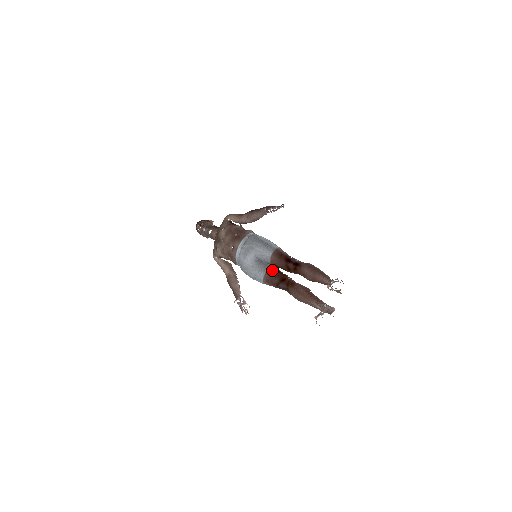
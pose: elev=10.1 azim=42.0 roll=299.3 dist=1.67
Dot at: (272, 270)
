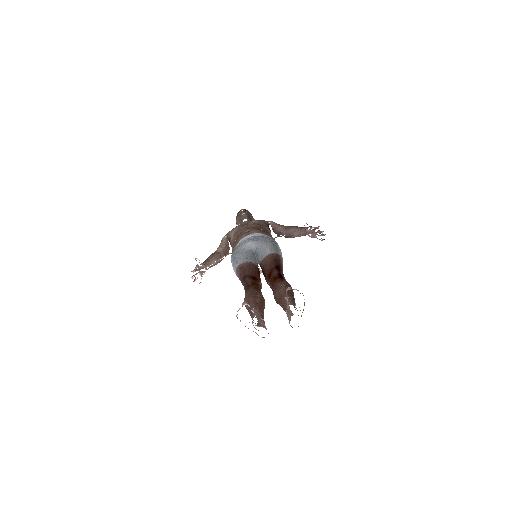
Dot at: (256, 267)
